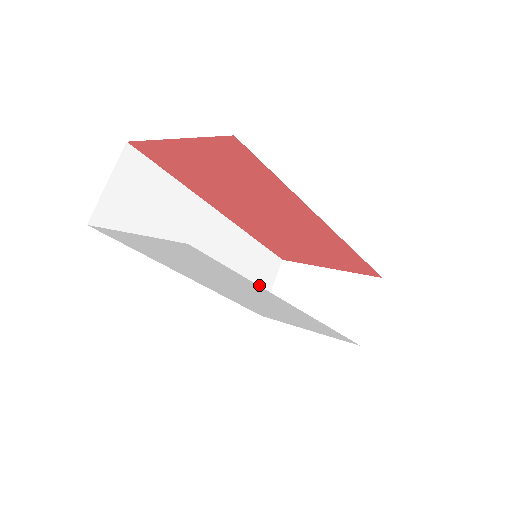
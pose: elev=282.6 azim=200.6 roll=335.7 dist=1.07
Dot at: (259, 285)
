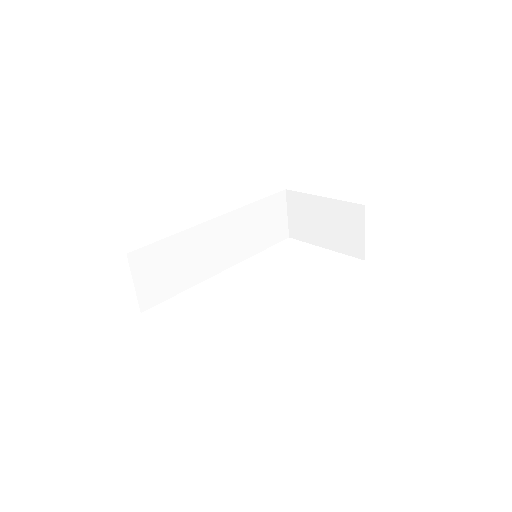
Dot at: (275, 223)
